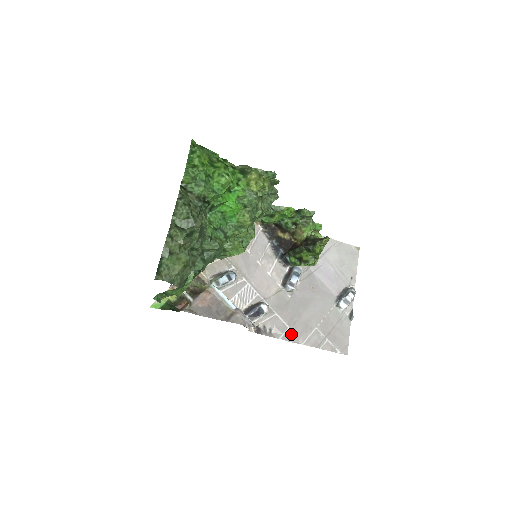
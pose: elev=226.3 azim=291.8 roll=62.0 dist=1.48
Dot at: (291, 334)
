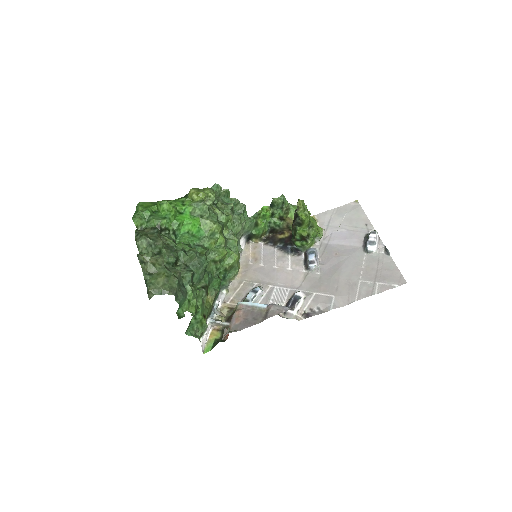
Dot at: (340, 300)
